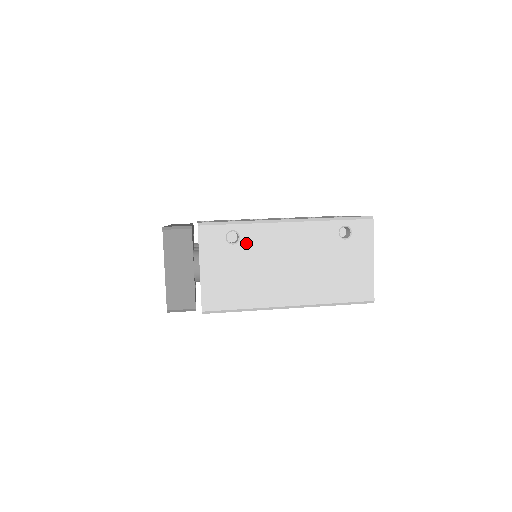
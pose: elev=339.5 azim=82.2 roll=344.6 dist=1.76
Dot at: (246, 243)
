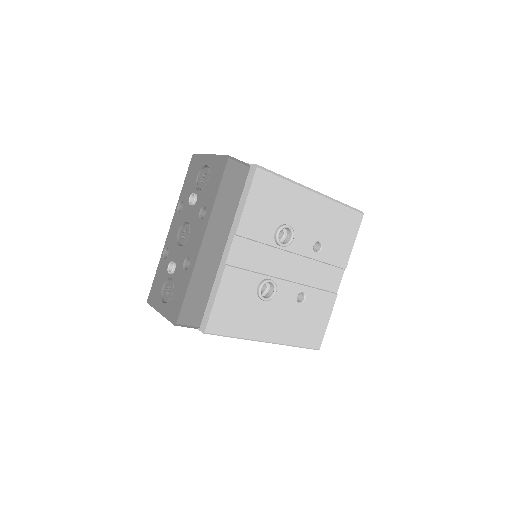
Dot at: occluded
